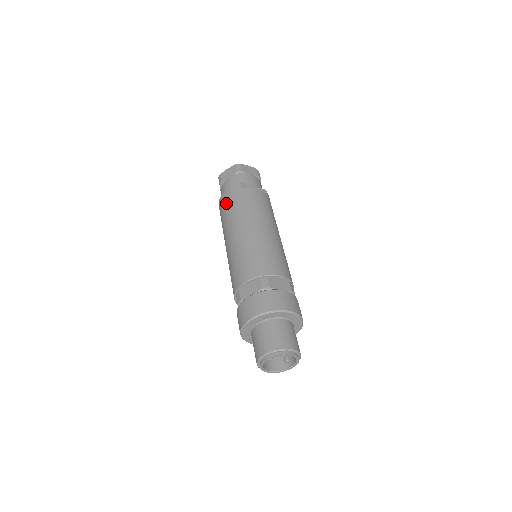
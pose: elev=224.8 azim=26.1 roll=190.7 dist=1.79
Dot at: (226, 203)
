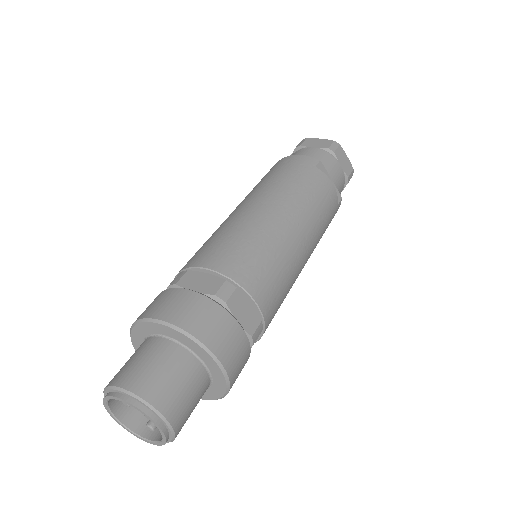
Dot at: (282, 167)
